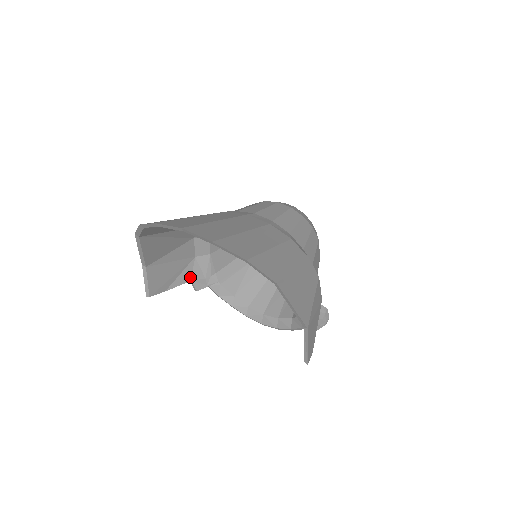
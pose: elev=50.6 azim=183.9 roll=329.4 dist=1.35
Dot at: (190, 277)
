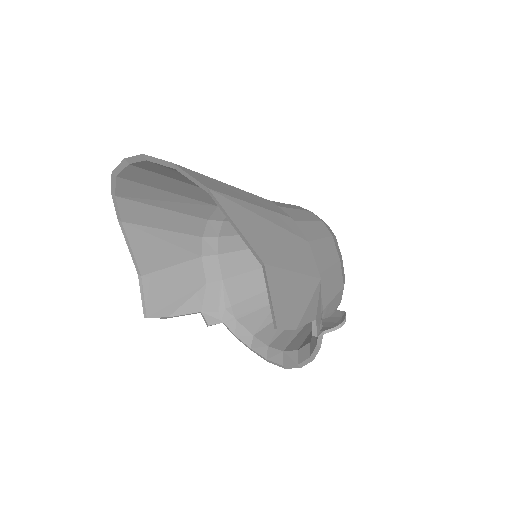
Dot at: (200, 307)
